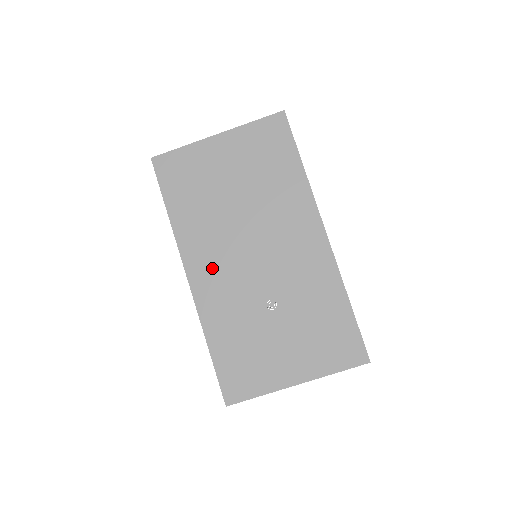
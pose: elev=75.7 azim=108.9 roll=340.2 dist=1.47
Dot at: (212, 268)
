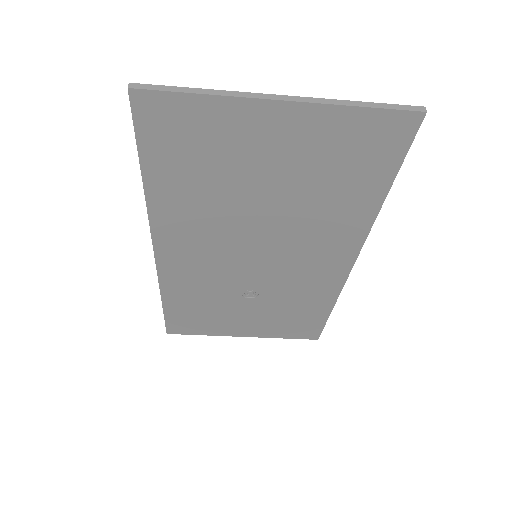
Dot at: (192, 253)
